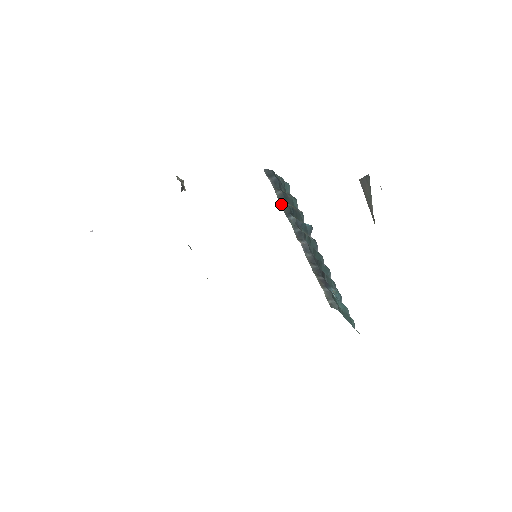
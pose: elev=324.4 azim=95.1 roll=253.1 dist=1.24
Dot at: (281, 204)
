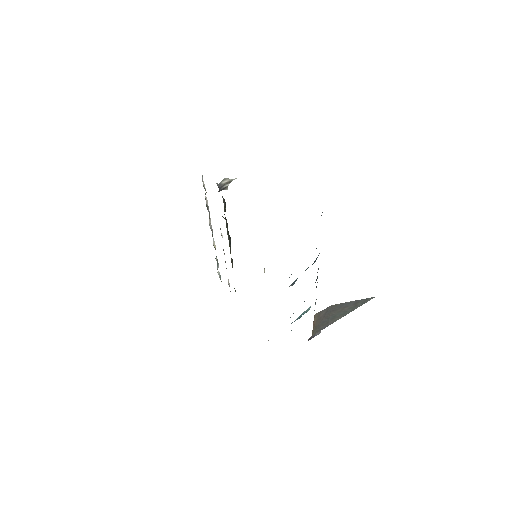
Dot at: occluded
